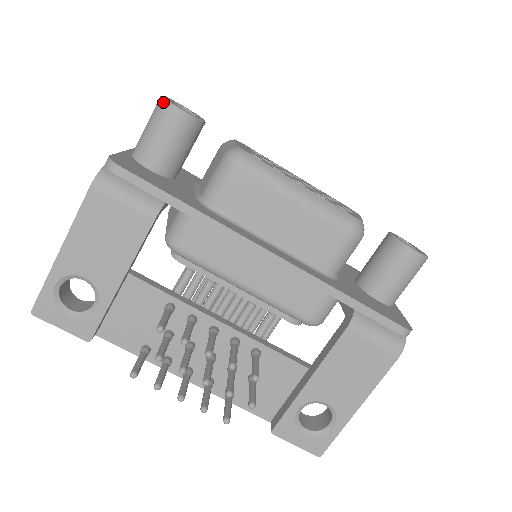
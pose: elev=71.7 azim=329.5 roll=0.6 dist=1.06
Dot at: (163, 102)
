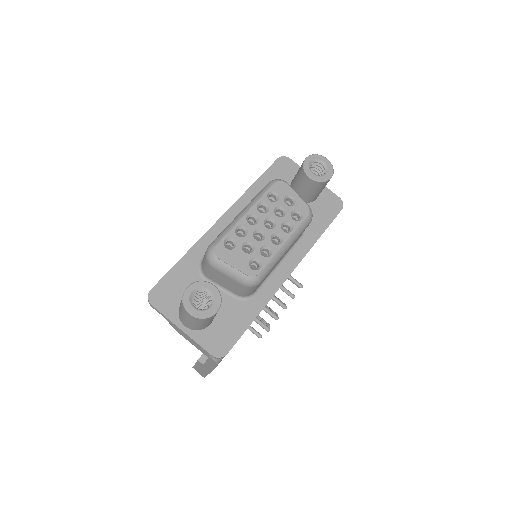
Dot at: (204, 319)
